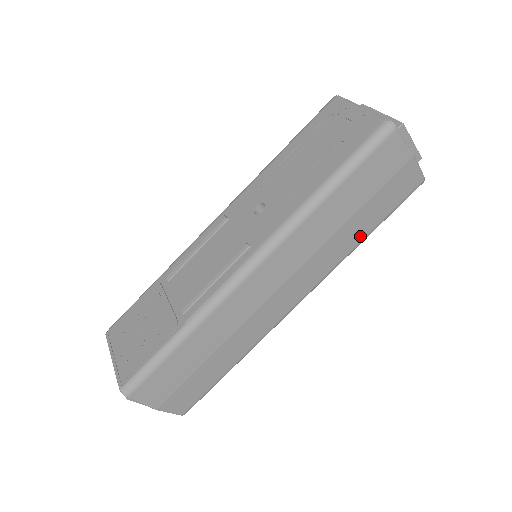
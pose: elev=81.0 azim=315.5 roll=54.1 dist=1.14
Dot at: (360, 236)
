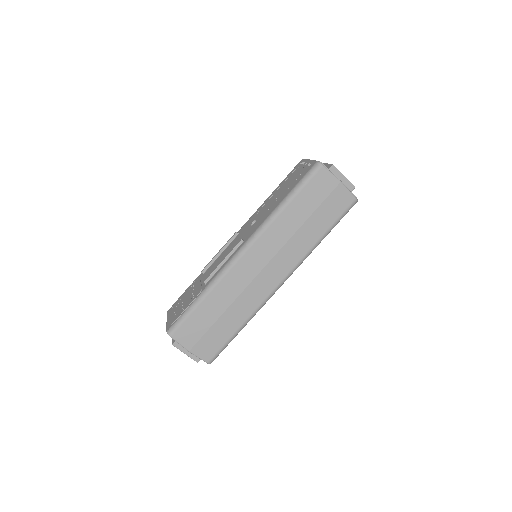
Dot at: (317, 236)
